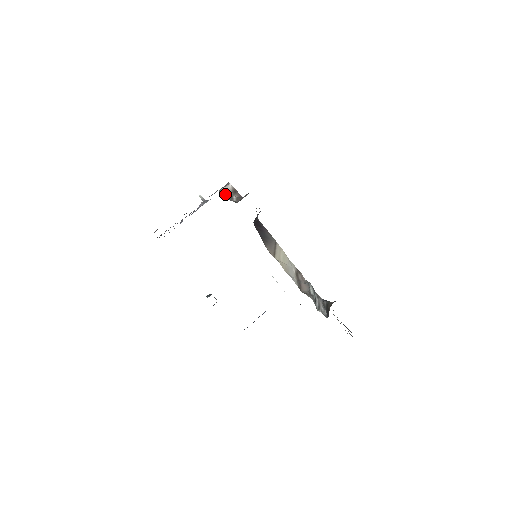
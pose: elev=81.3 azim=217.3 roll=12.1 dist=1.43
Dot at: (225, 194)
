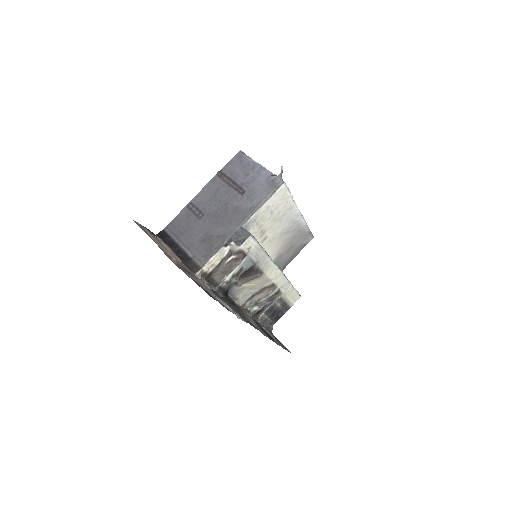
Dot at: (228, 249)
